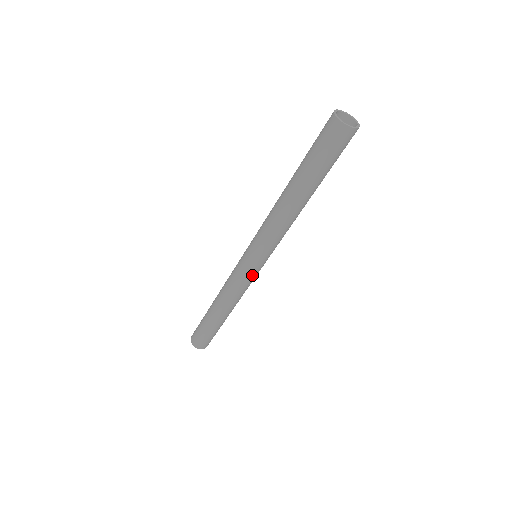
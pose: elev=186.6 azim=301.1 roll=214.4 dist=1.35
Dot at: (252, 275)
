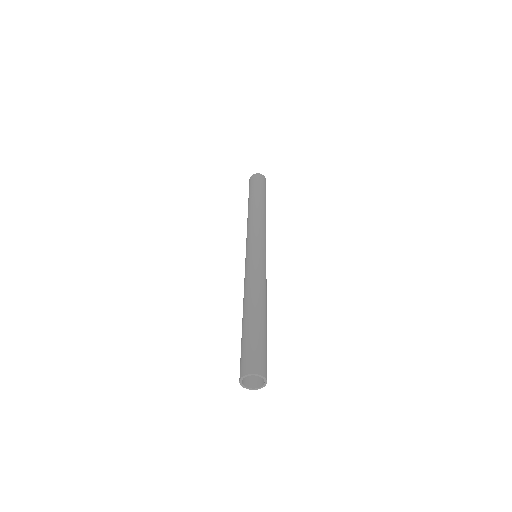
Dot at: (259, 259)
